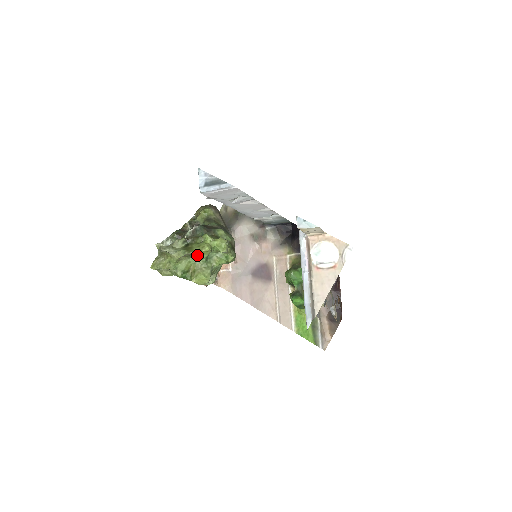
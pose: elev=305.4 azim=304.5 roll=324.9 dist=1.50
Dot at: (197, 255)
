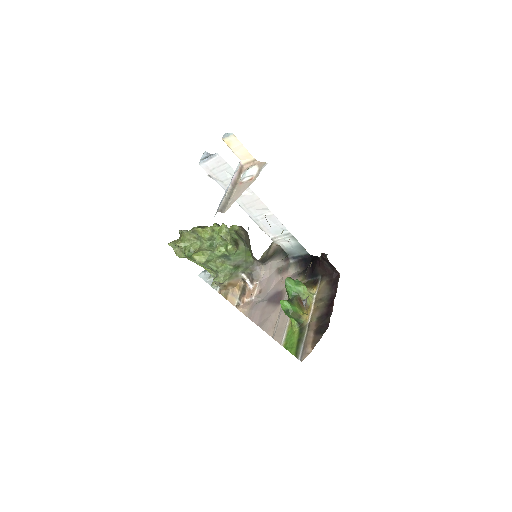
Dot at: (201, 235)
